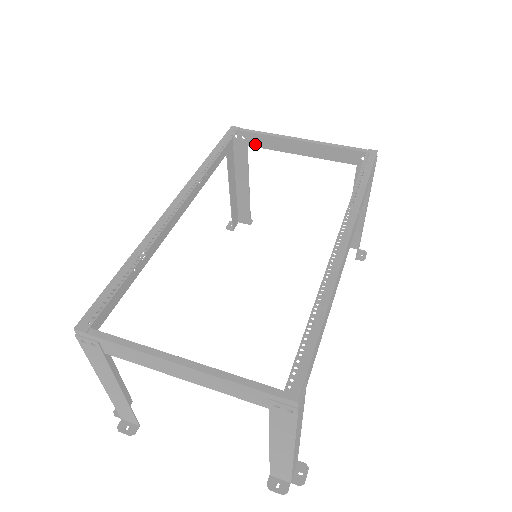
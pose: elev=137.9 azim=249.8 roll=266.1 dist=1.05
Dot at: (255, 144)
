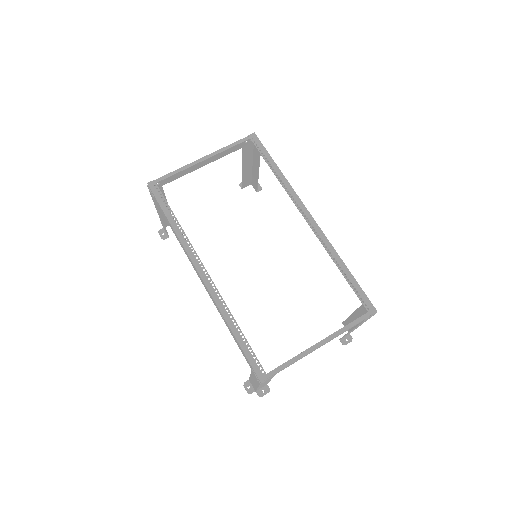
Dot at: (168, 181)
